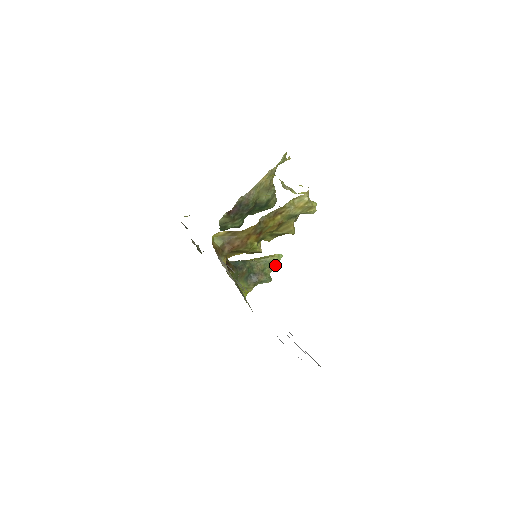
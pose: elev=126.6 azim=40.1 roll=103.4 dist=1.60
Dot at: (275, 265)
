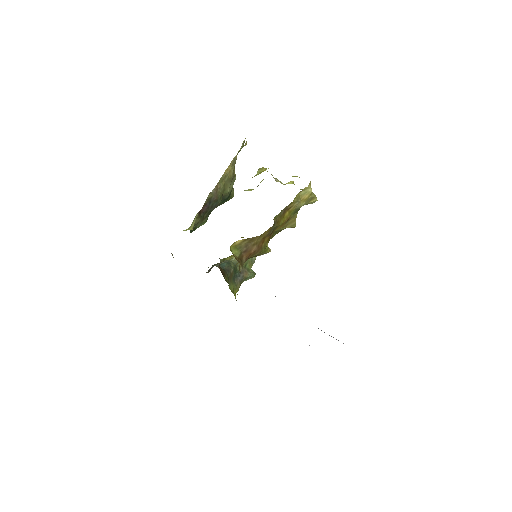
Dot at: (254, 258)
